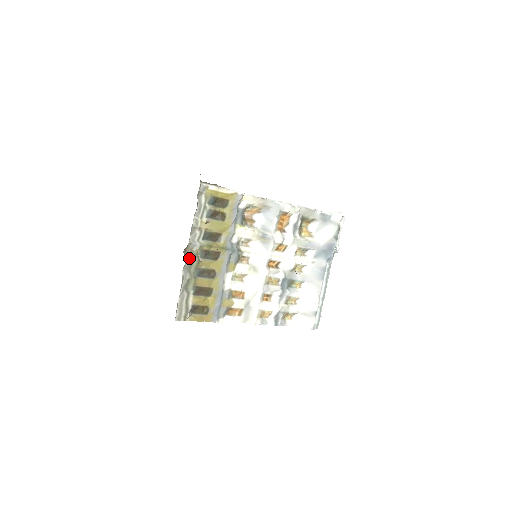
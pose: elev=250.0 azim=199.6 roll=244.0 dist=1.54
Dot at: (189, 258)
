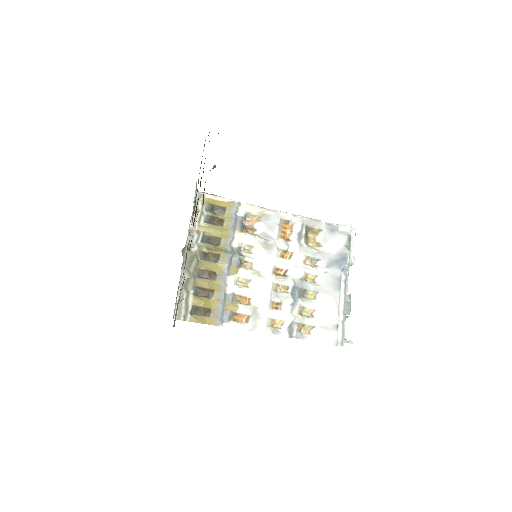
Dot at: (188, 258)
